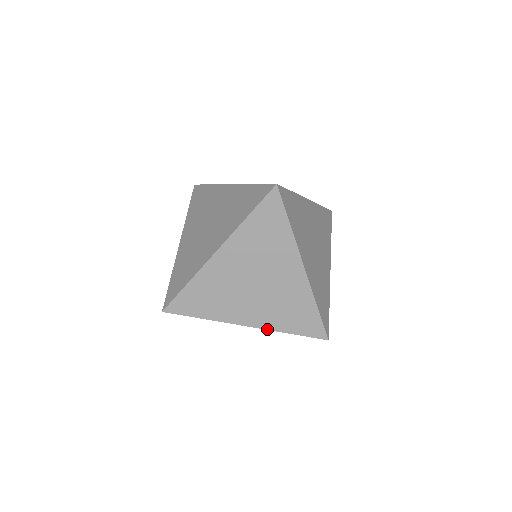
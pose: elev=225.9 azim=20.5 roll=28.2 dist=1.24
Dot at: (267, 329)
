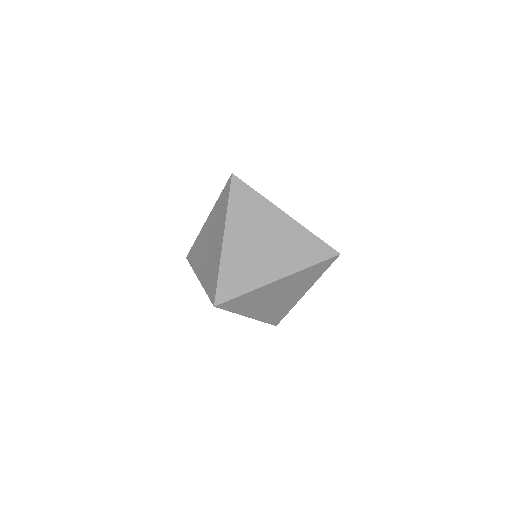
Dot at: (257, 319)
